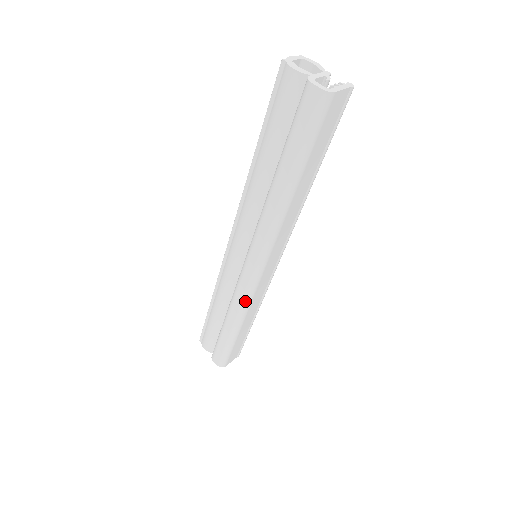
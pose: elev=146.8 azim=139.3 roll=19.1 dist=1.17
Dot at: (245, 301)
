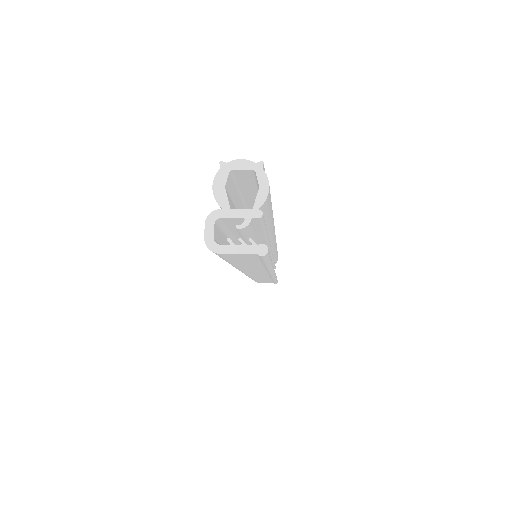
Dot at: occluded
